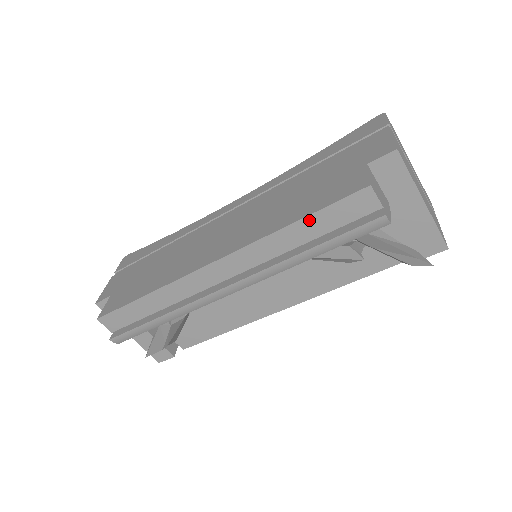
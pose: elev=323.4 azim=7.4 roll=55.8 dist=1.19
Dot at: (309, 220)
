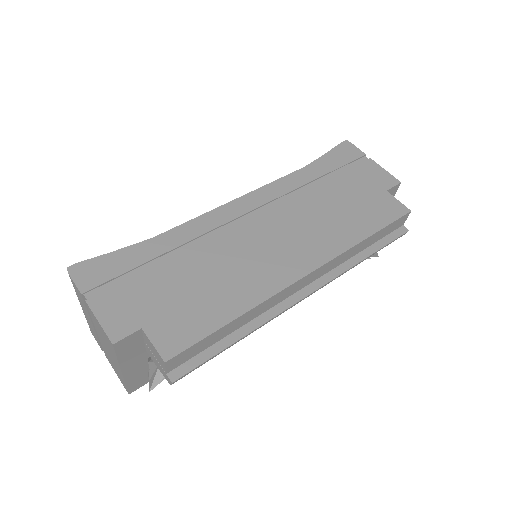
Dot at: (376, 234)
